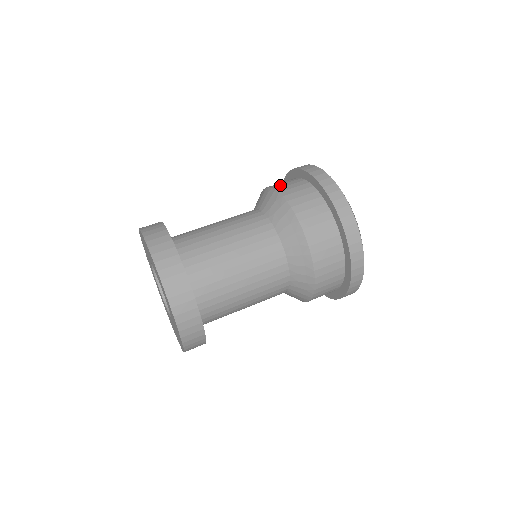
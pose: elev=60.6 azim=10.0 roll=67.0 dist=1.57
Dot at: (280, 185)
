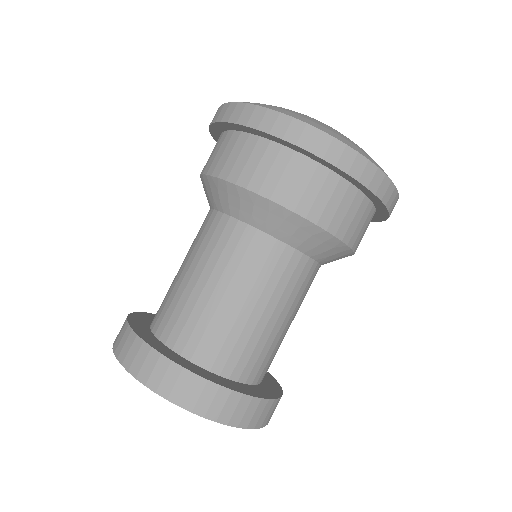
Dot at: occluded
